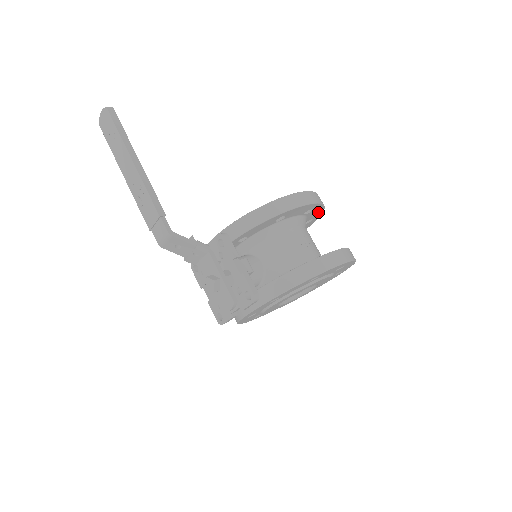
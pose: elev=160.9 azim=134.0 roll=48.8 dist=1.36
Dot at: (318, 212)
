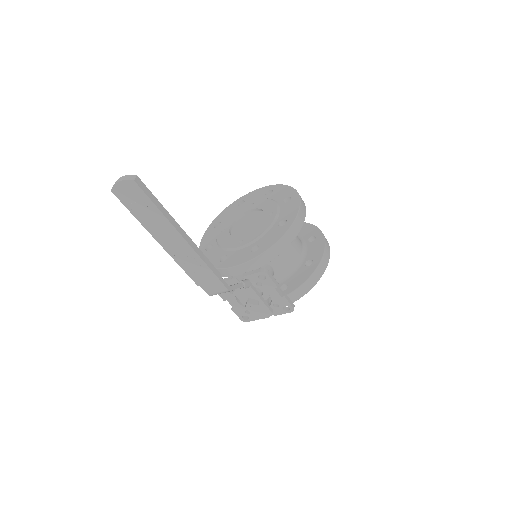
Dot at: occluded
